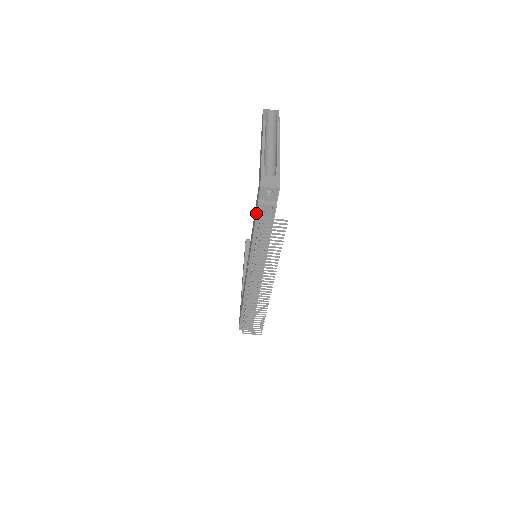
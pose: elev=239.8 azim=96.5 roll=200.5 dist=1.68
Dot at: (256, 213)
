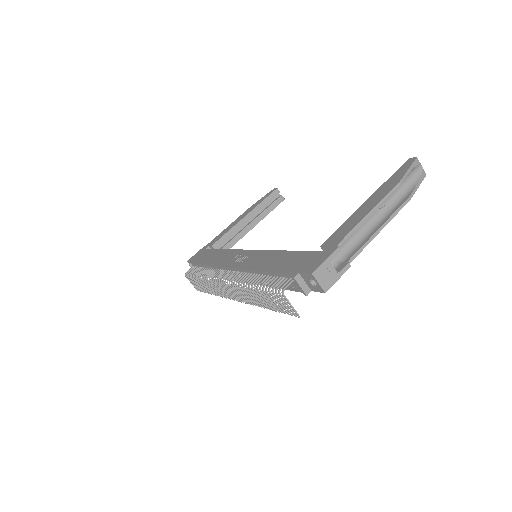
Dot at: (285, 273)
